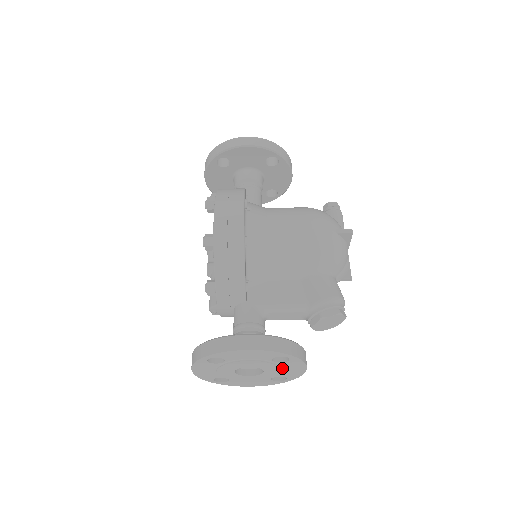
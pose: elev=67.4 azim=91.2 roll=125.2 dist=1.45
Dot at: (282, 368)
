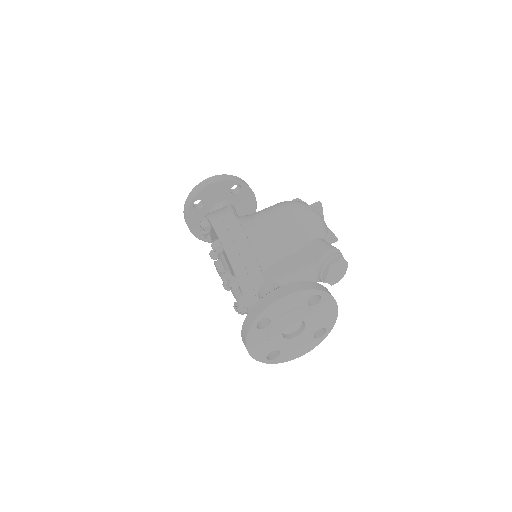
Dot at: (318, 314)
